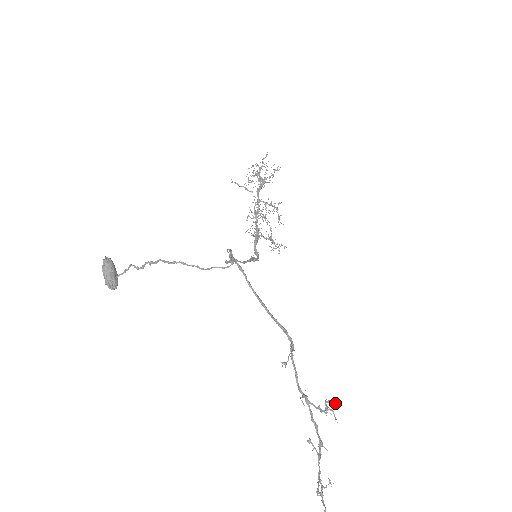
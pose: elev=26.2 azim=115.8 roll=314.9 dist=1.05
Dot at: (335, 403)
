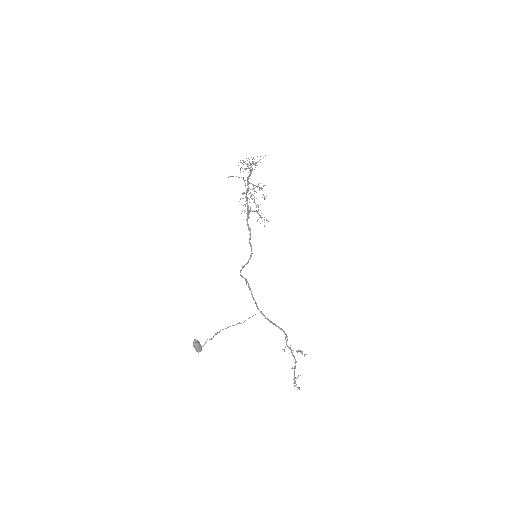
Dot at: (306, 354)
